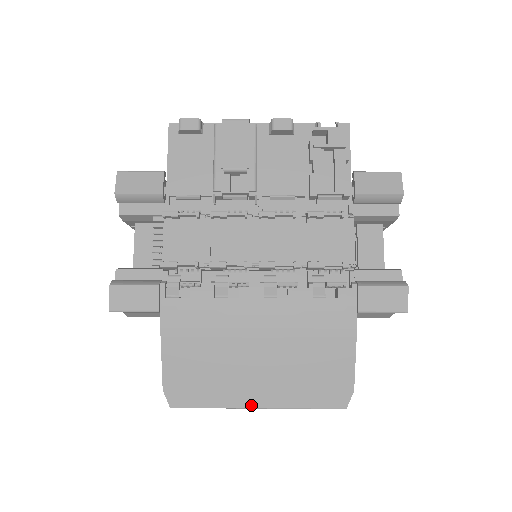
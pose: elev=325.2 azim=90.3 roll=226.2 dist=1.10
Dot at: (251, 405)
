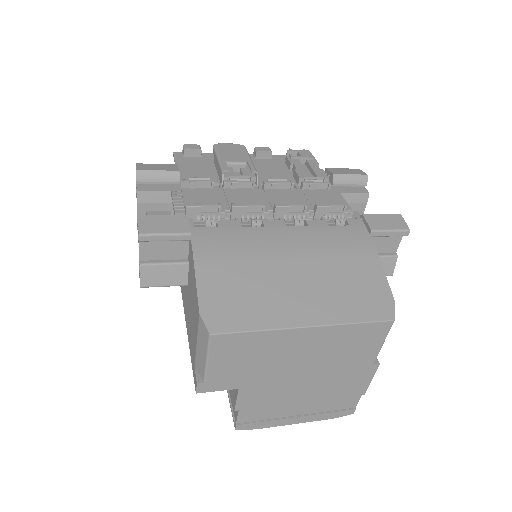
Dot at: (299, 324)
